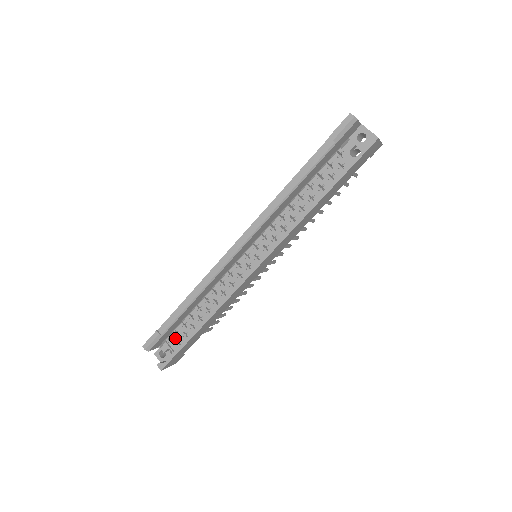
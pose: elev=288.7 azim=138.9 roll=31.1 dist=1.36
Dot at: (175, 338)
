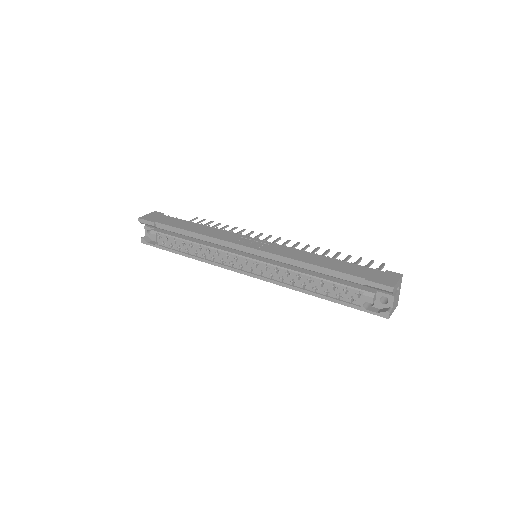
Dot at: (163, 239)
